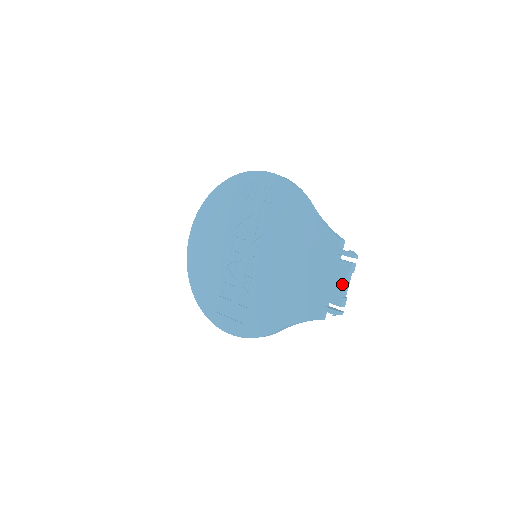
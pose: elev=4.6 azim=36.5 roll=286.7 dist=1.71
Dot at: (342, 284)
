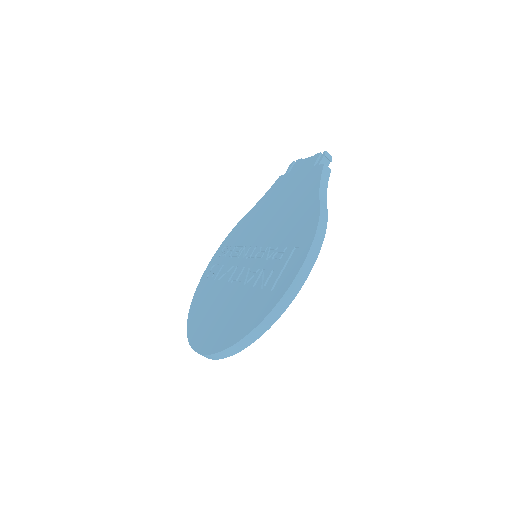
Dot at: (306, 160)
